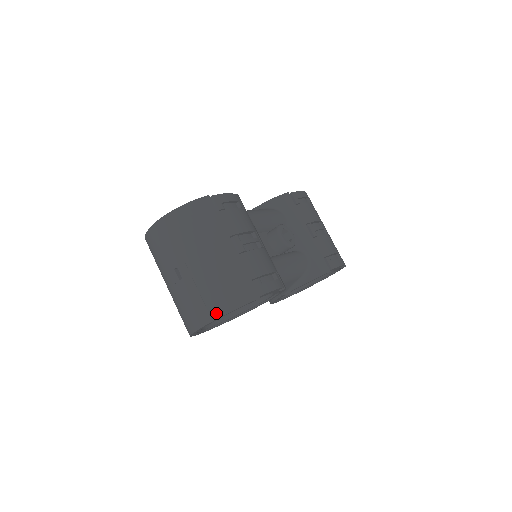
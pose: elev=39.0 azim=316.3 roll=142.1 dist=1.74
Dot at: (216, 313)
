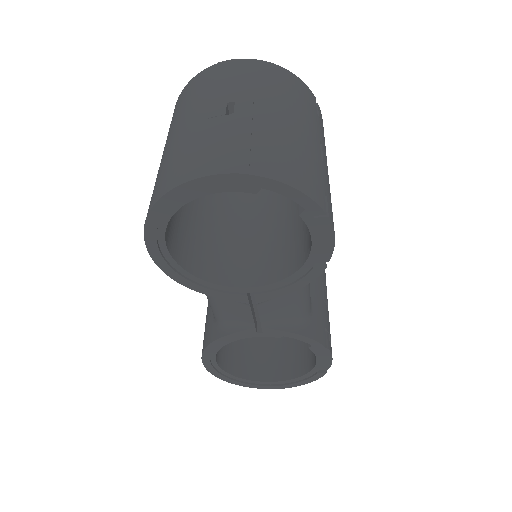
Dot at: (262, 169)
